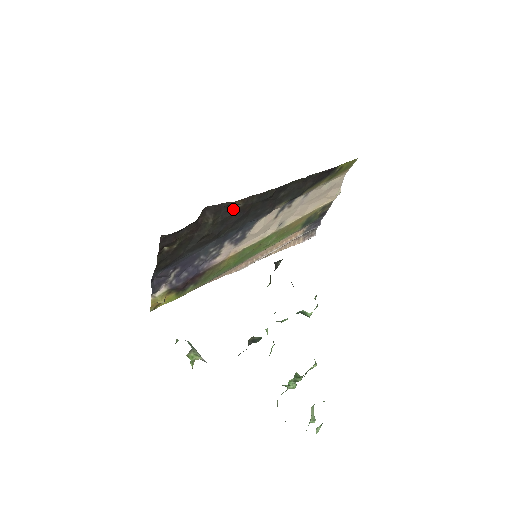
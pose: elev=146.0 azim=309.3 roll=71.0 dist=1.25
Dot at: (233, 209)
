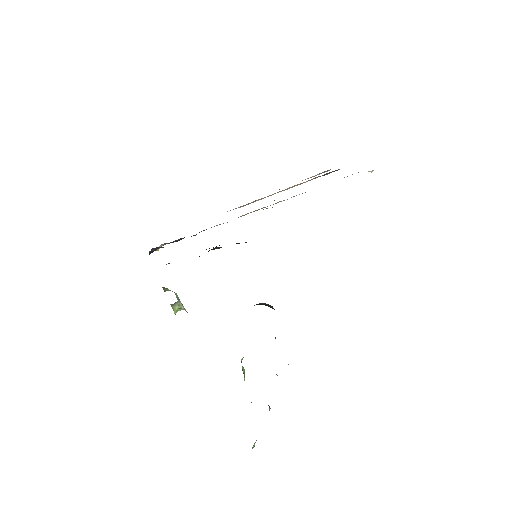
Dot at: occluded
